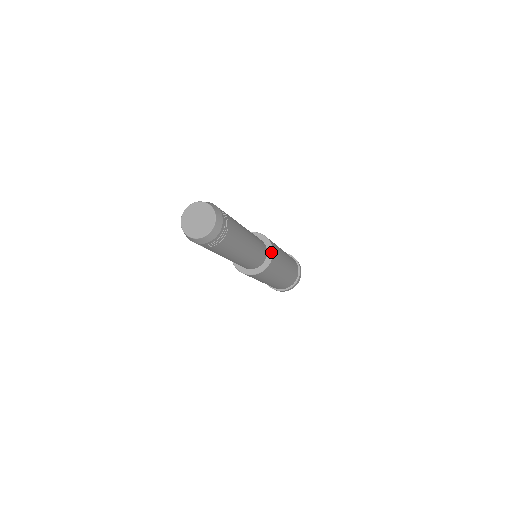
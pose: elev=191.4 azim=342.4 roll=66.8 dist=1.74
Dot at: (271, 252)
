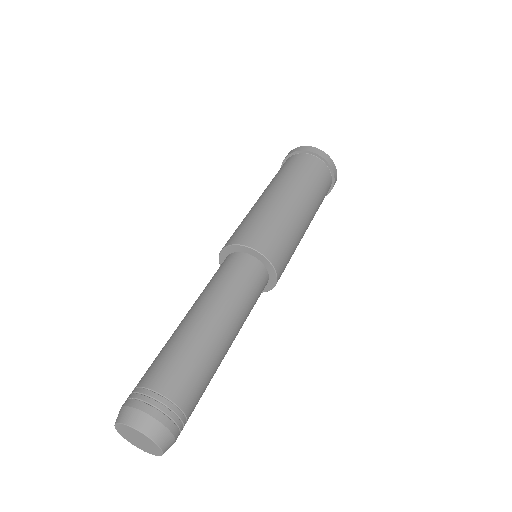
Dot at: (271, 268)
